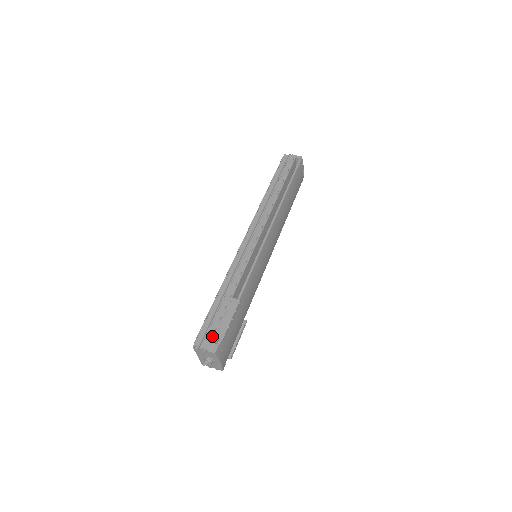
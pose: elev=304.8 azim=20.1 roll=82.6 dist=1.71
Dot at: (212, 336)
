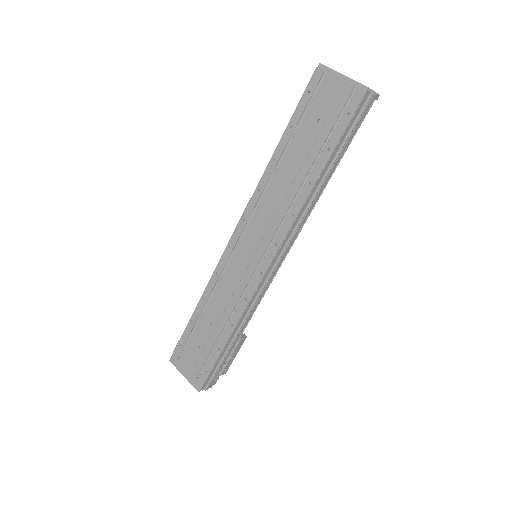
Dot at: (216, 375)
